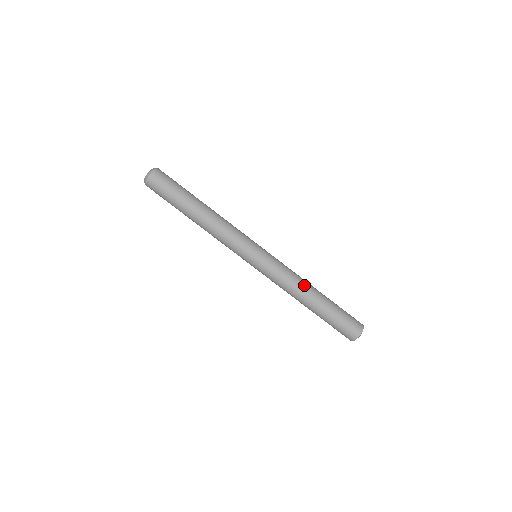
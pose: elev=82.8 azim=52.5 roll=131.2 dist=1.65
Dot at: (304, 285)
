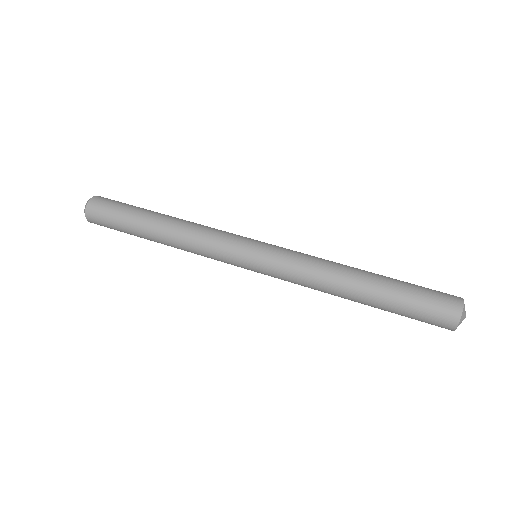
Dot at: occluded
